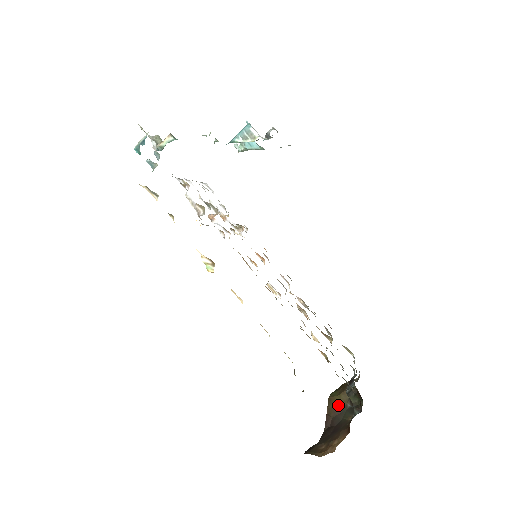
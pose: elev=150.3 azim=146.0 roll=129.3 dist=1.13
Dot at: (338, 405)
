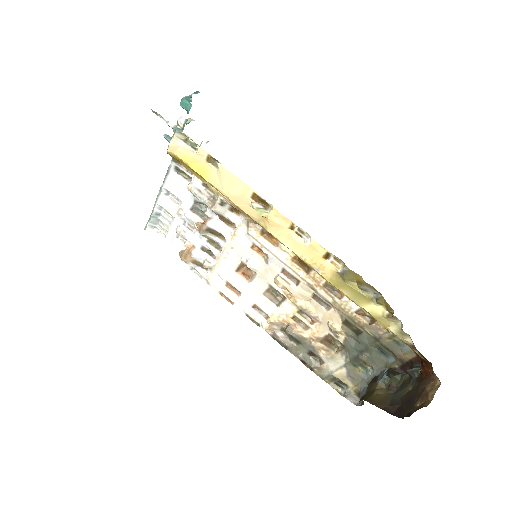
Dot at: (382, 397)
